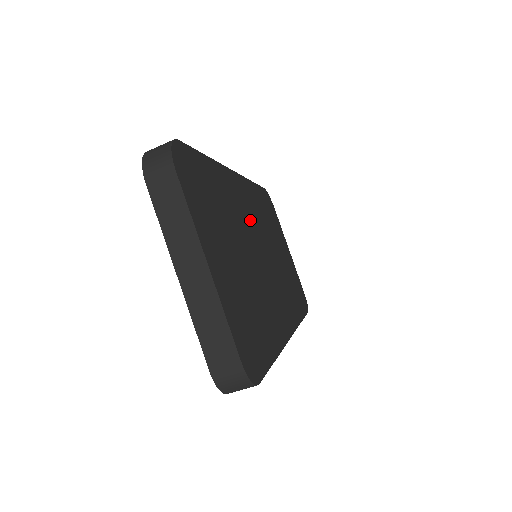
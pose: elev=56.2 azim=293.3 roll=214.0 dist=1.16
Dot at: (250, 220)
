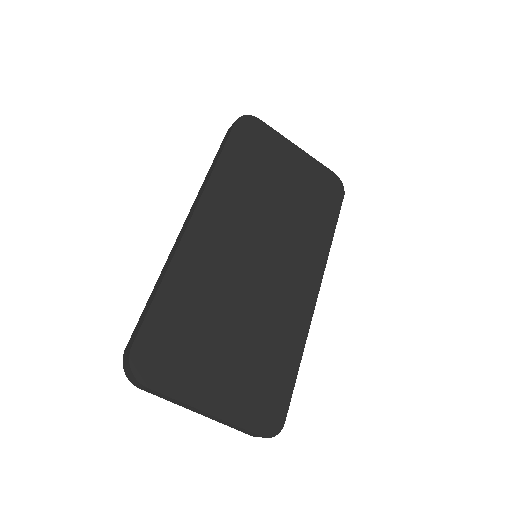
Dot at: (230, 247)
